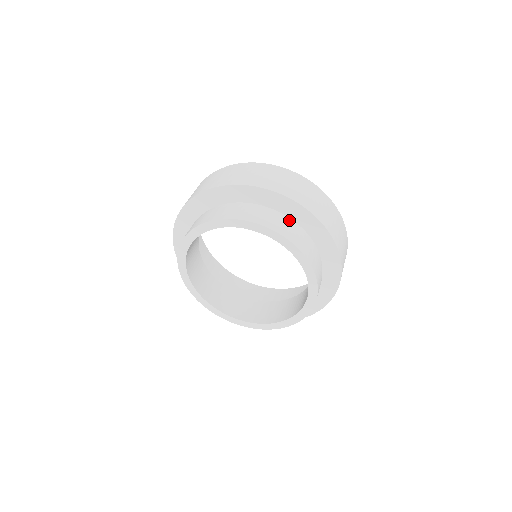
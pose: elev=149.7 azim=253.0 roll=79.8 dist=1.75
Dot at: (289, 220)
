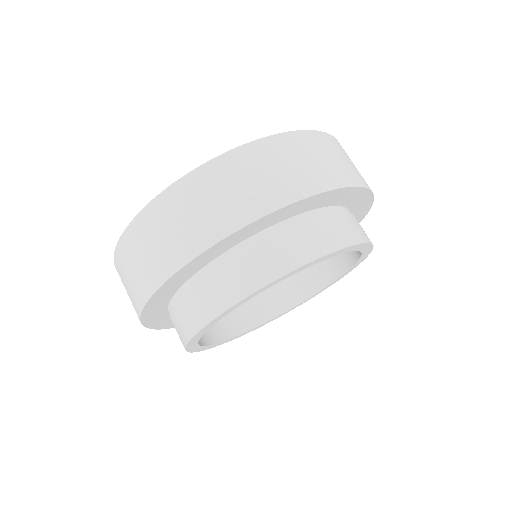
Dot at: (329, 211)
